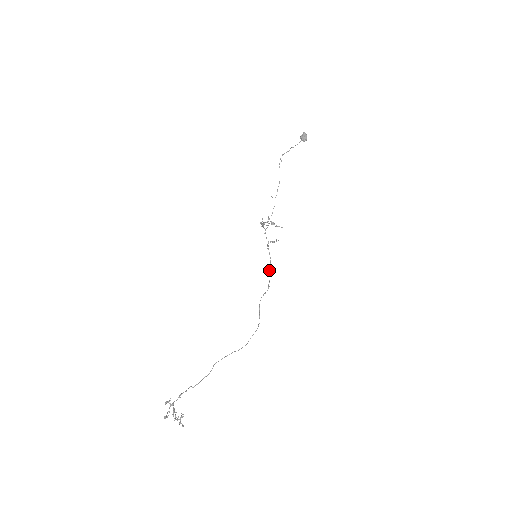
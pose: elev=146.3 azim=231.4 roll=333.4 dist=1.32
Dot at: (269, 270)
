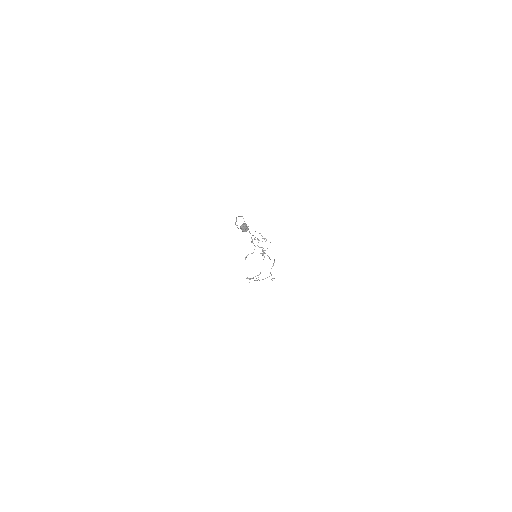
Dot at: occluded
